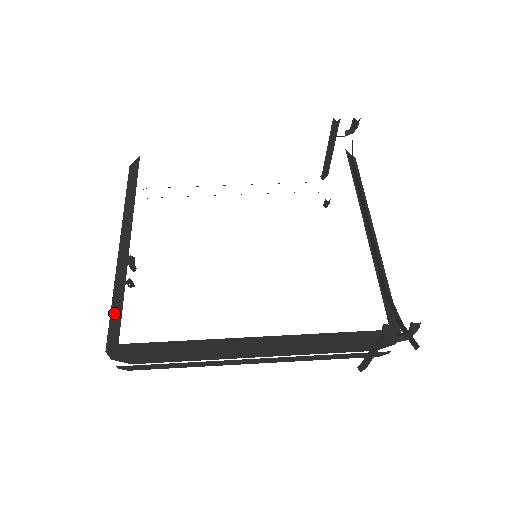
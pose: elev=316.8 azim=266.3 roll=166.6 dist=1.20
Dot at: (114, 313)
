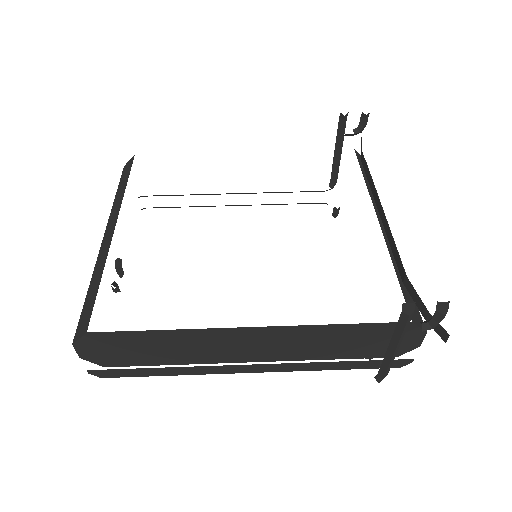
Dot at: (87, 303)
